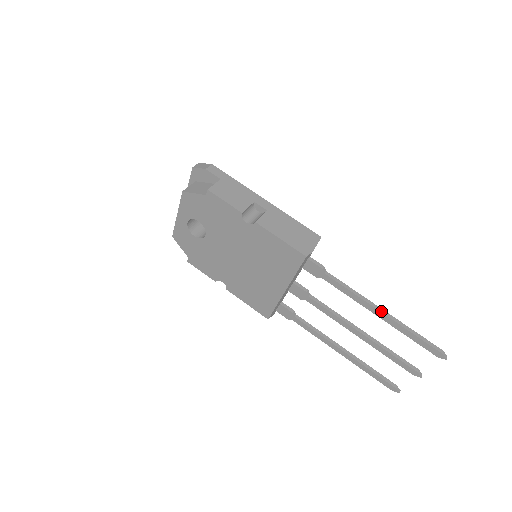
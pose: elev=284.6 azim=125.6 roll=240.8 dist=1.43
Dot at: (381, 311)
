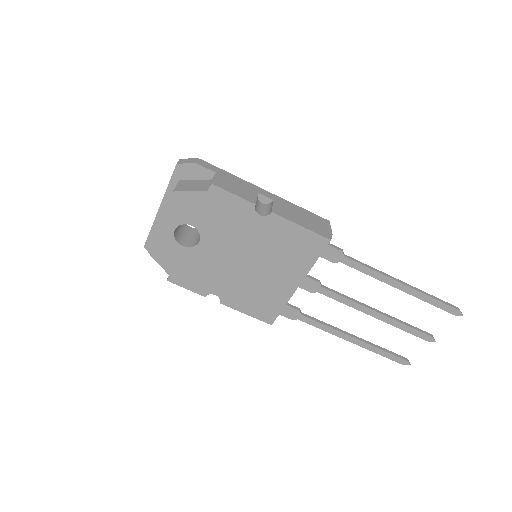
Dot at: (402, 283)
